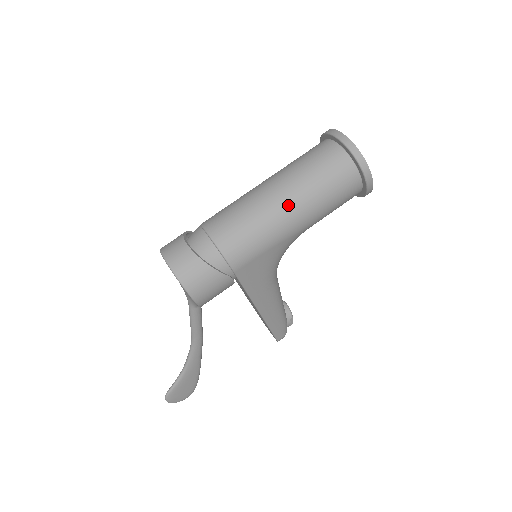
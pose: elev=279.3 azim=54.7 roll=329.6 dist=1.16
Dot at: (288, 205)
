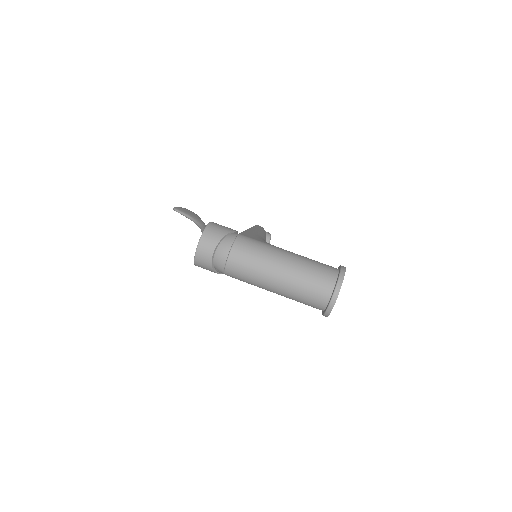
Dot at: (275, 290)
